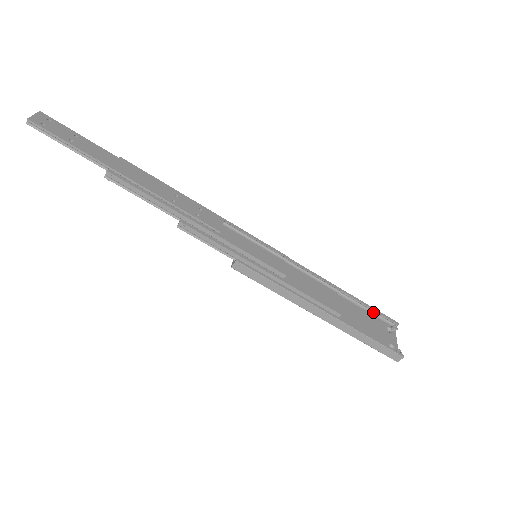
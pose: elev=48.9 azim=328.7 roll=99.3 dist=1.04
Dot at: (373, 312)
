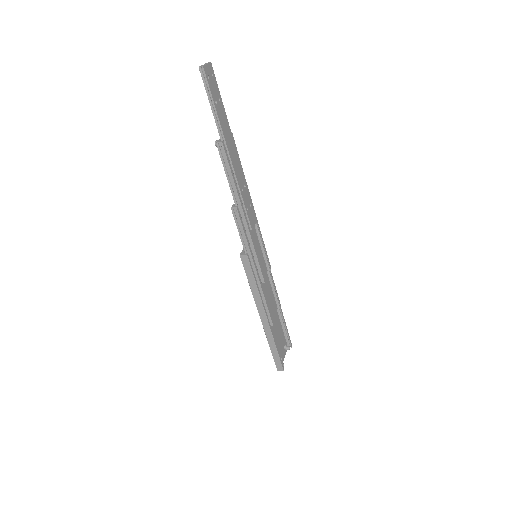
Dot at: (285, 331)
